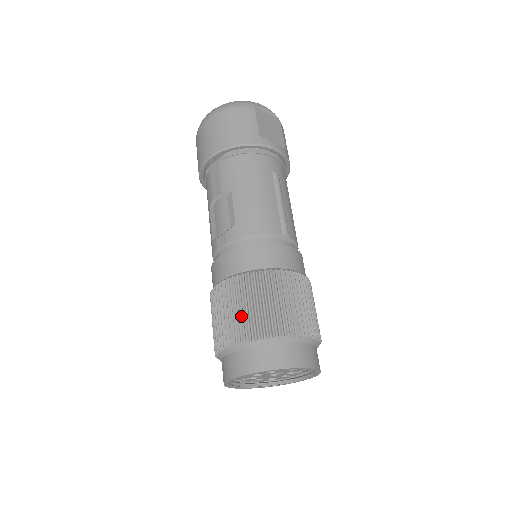
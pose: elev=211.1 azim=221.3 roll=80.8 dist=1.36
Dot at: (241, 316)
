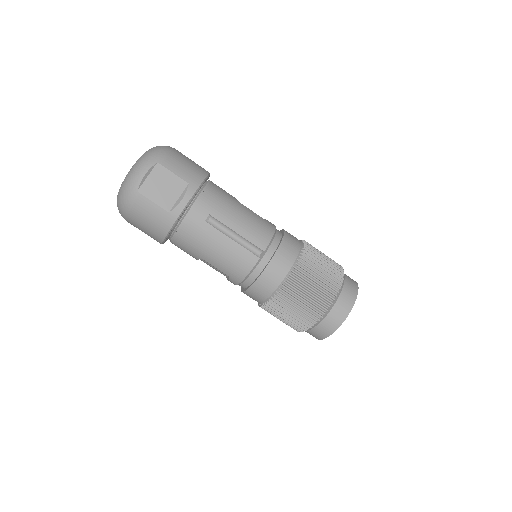
Dot at: (289, 321)
